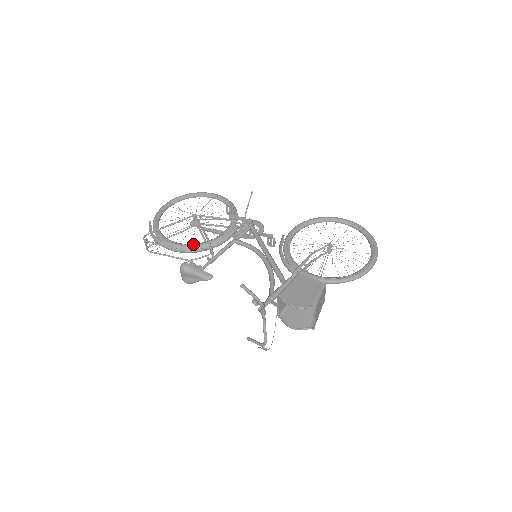
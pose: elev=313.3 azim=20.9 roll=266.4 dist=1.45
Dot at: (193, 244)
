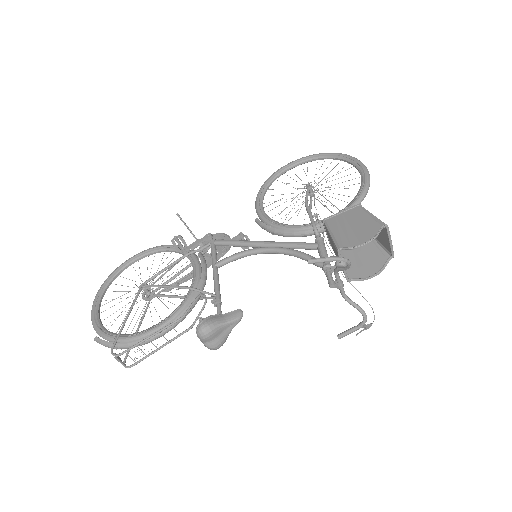
Dot at: (177, 308)
